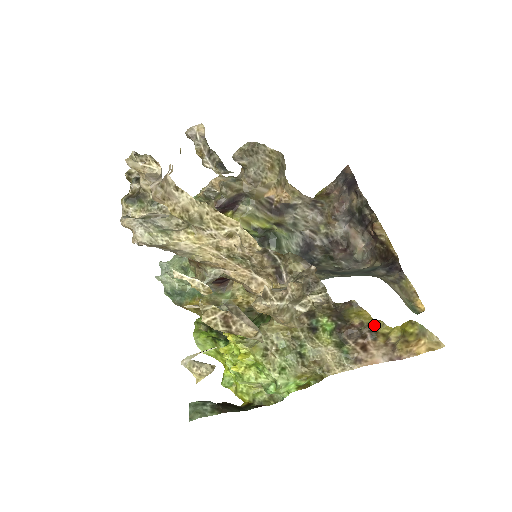
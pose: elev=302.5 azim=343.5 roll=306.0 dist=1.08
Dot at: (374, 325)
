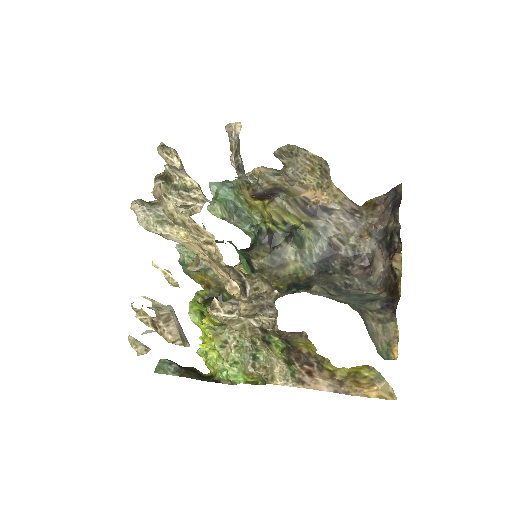
Dot at: (321, 359)
